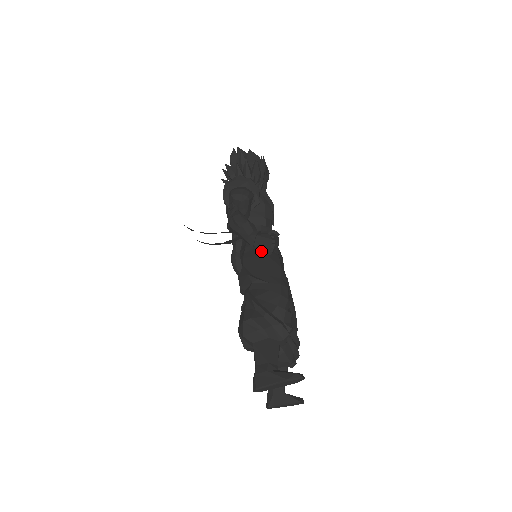
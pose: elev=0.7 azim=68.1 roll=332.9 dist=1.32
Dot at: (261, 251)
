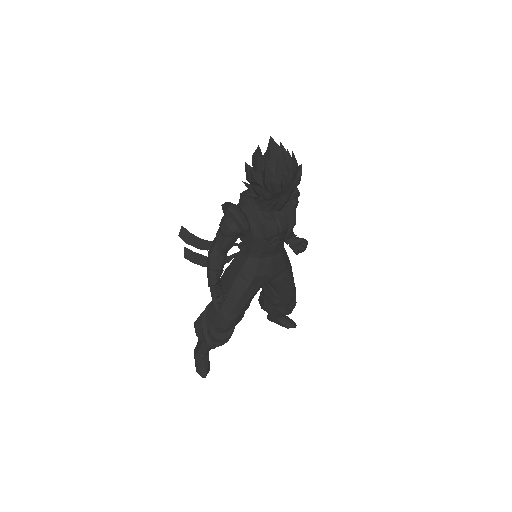
Dot at: (233, 278)
